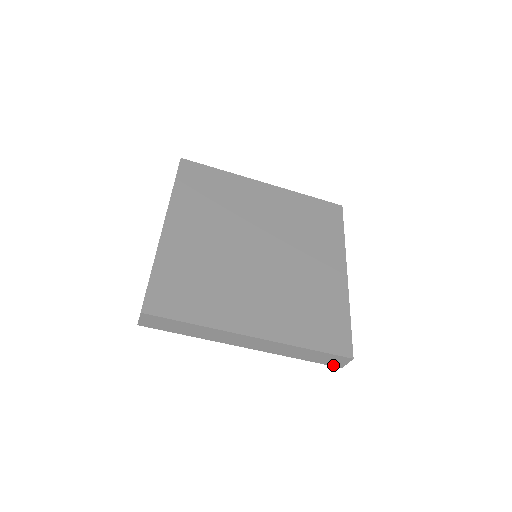
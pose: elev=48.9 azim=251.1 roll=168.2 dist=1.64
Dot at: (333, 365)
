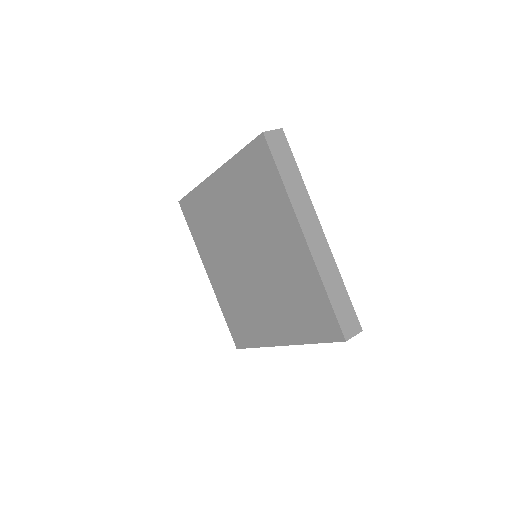
Dot at: (343, 330)
